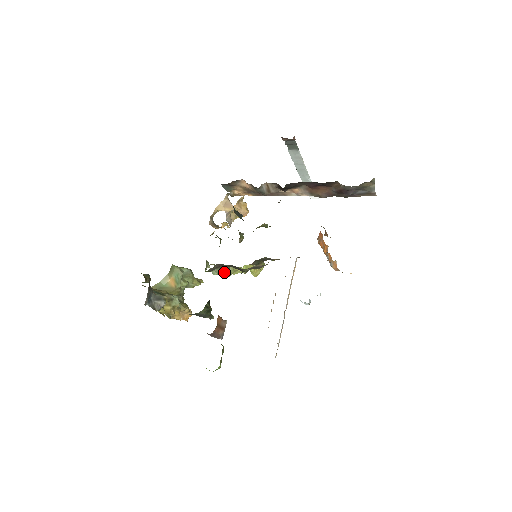
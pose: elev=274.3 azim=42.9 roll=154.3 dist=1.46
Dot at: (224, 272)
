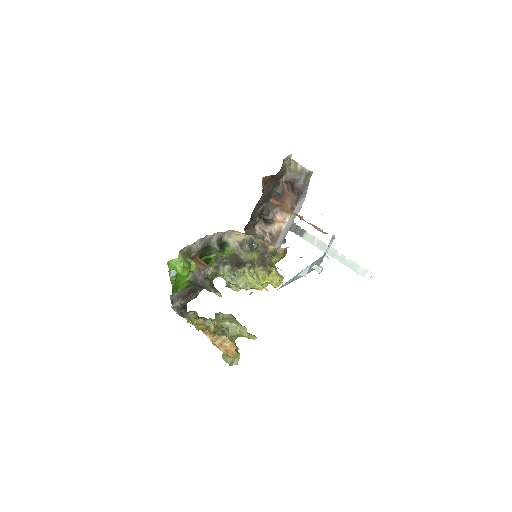
Dot at: (234, 275)
